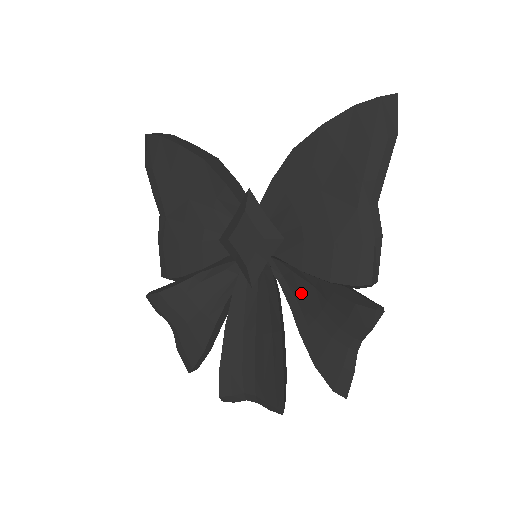
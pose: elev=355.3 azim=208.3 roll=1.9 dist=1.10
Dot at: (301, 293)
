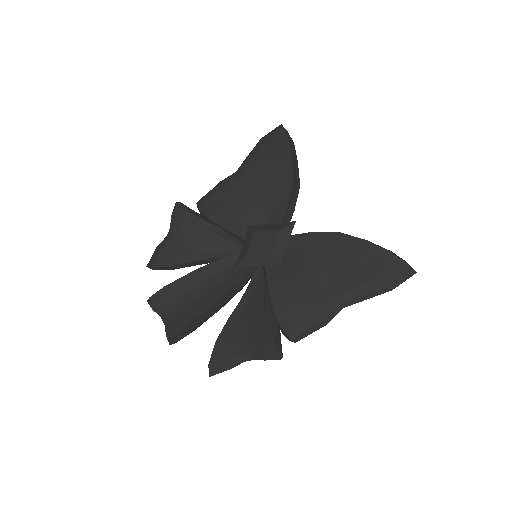
Dot at: (254, 301)
